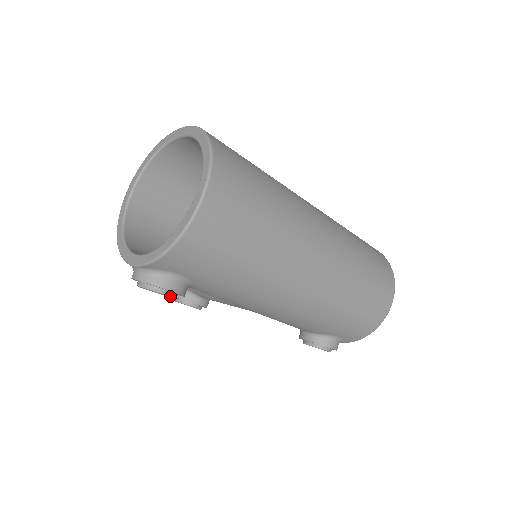
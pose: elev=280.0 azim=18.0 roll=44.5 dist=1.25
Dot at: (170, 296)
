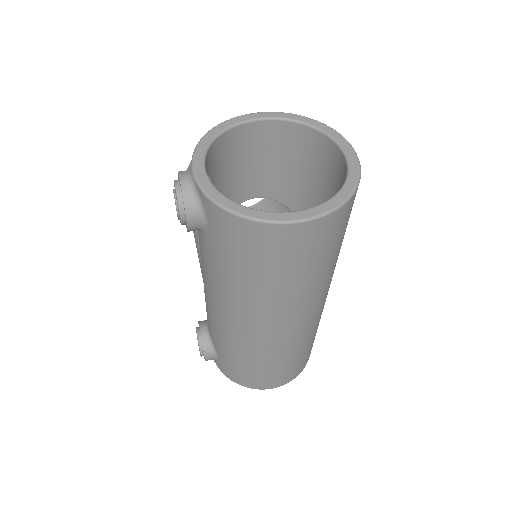
Dot at: (181, 221)
